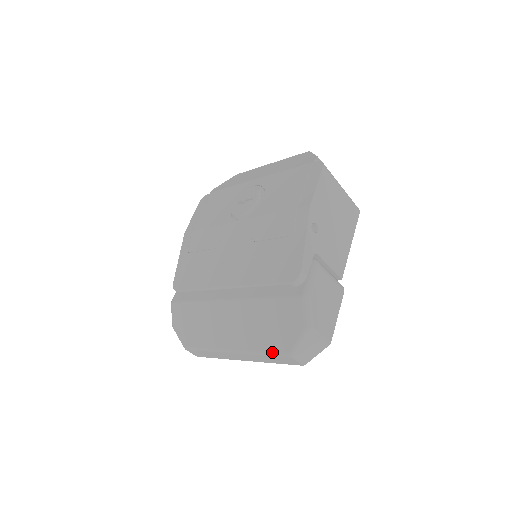
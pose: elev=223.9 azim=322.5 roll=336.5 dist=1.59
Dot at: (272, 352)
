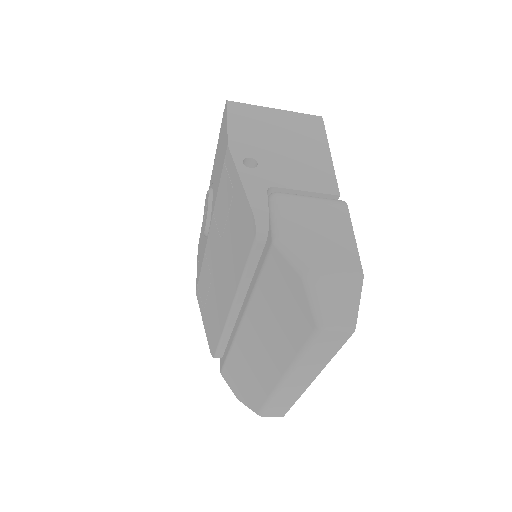
Dot at: (305, 343)
